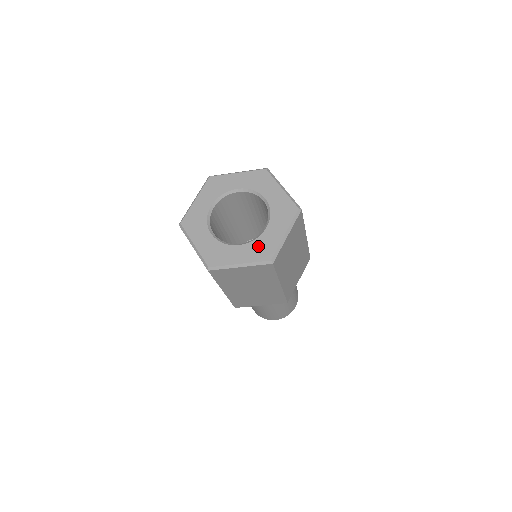
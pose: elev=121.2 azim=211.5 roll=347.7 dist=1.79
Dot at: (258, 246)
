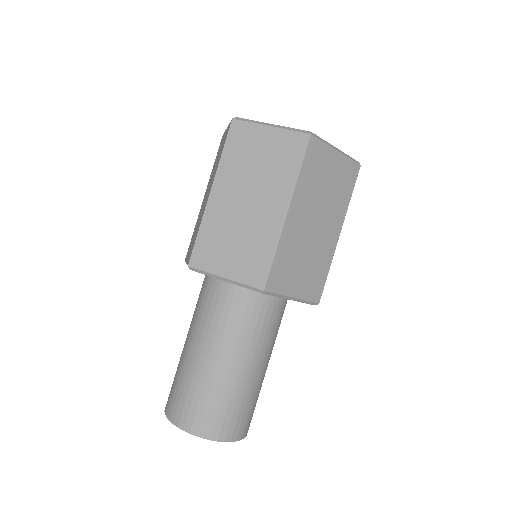
Dot at: occluded
